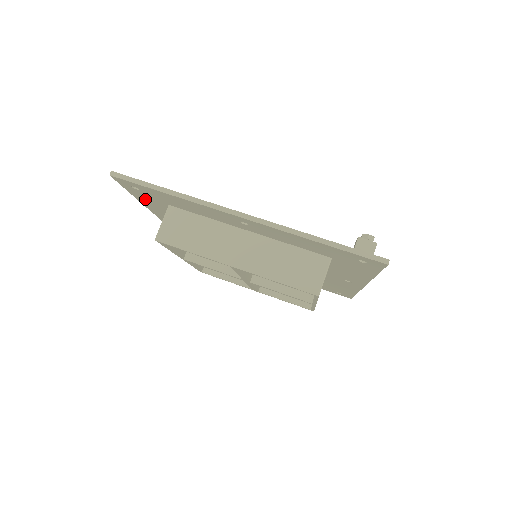
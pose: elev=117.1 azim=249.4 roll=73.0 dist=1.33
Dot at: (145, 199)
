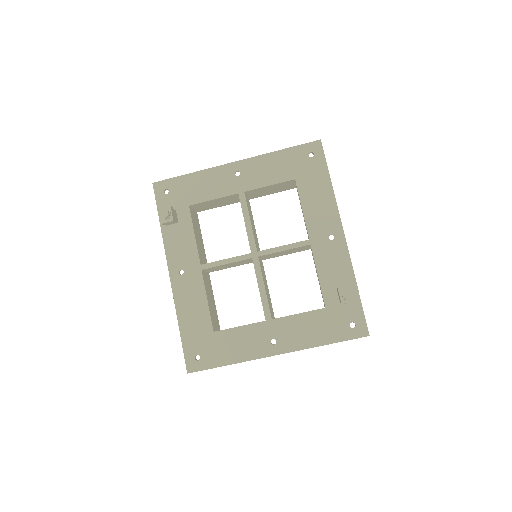
Dot at: (191, 332)
